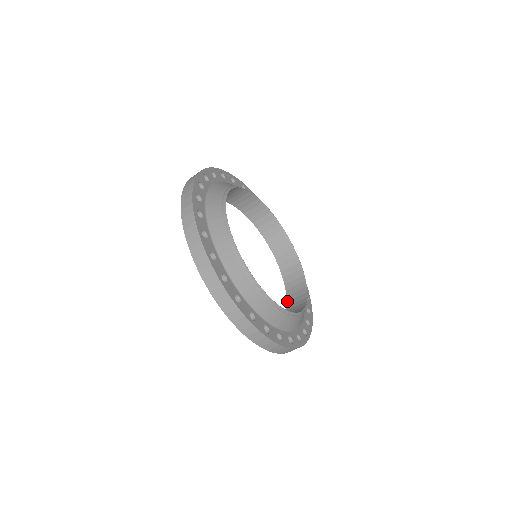
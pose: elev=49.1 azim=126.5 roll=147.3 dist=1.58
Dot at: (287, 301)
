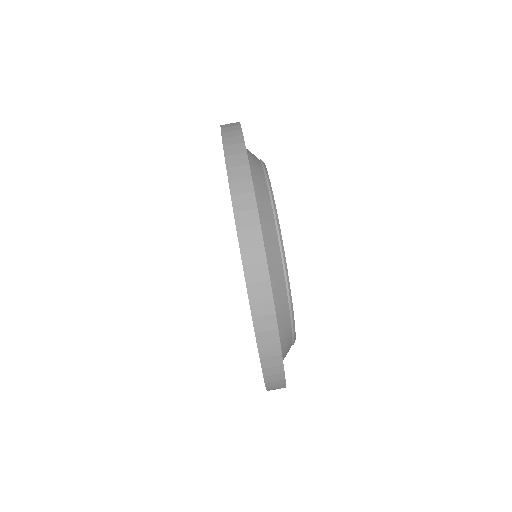
Dot at: occluded
